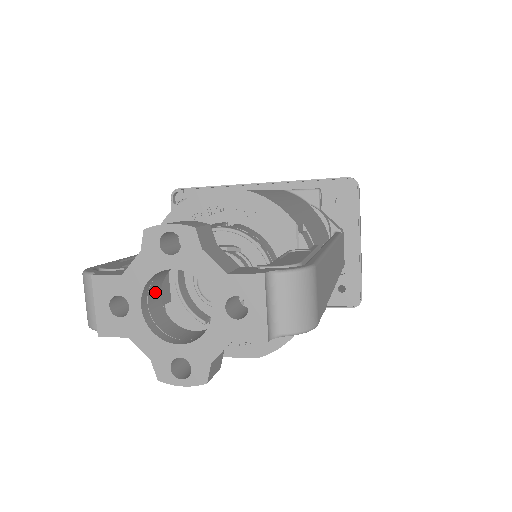
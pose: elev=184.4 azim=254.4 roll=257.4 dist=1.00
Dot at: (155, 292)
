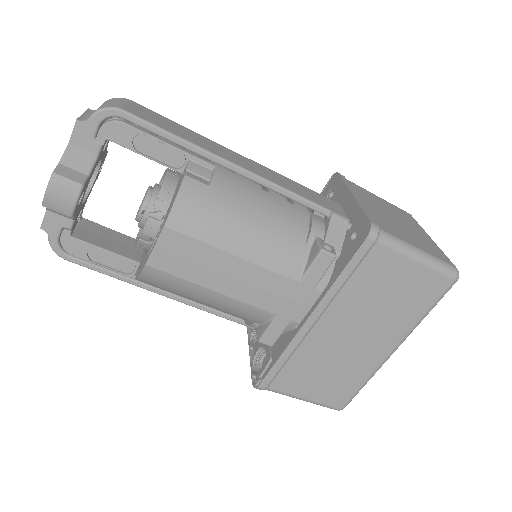
Dot at: occluded
